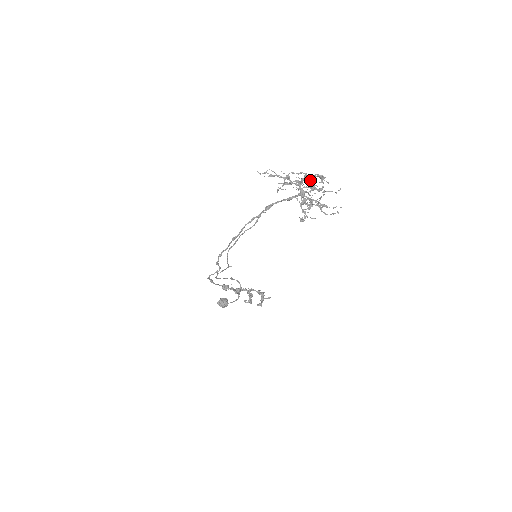
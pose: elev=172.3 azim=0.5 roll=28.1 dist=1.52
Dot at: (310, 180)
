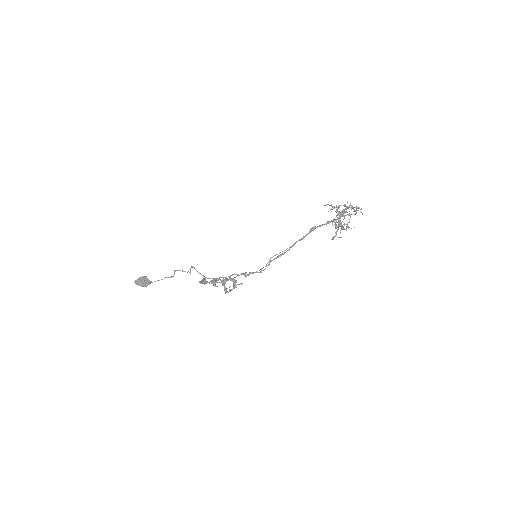
Dot at: (356, 213)
